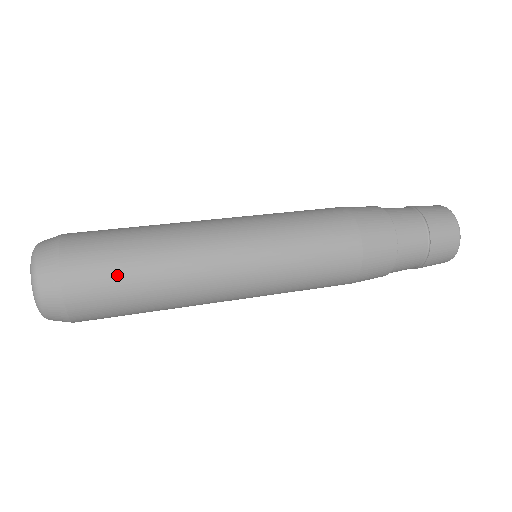
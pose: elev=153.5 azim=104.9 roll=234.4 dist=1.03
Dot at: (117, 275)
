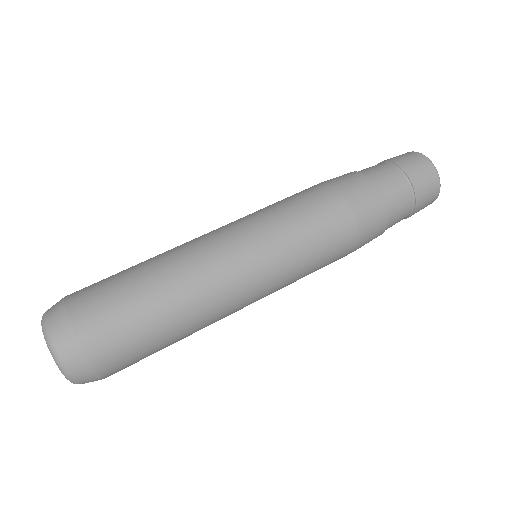
Dot at: (144, 343)
